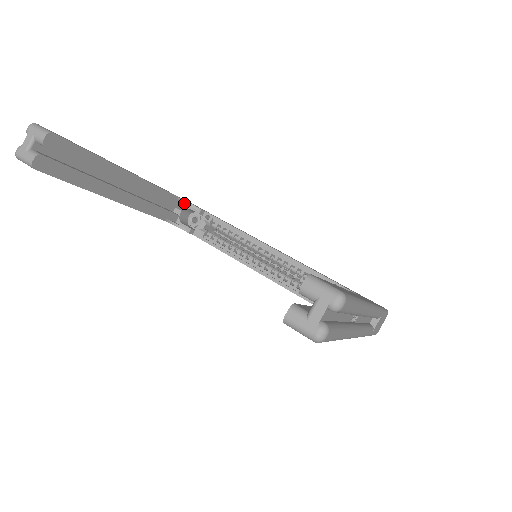
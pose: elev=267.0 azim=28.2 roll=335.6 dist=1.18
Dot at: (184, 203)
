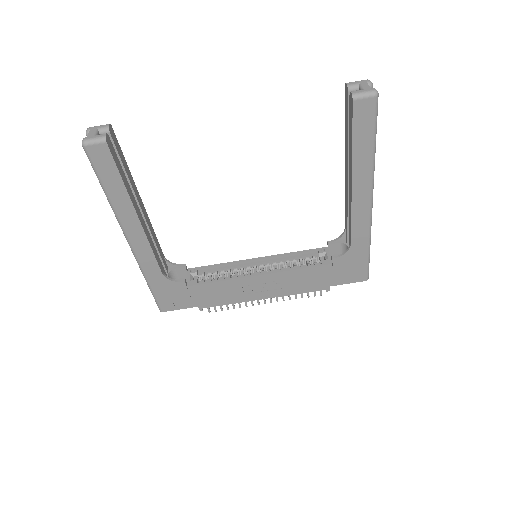
Dot at: (167, 267)
